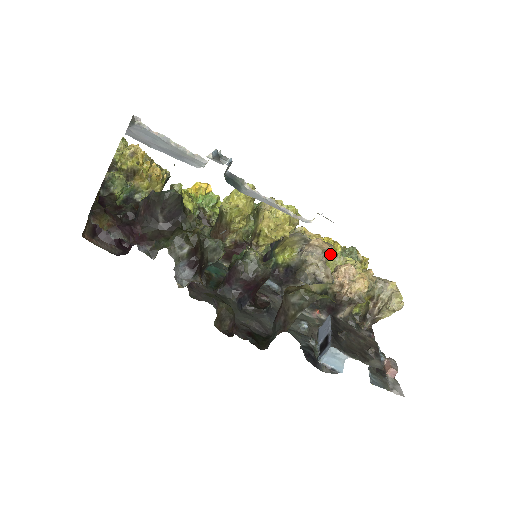
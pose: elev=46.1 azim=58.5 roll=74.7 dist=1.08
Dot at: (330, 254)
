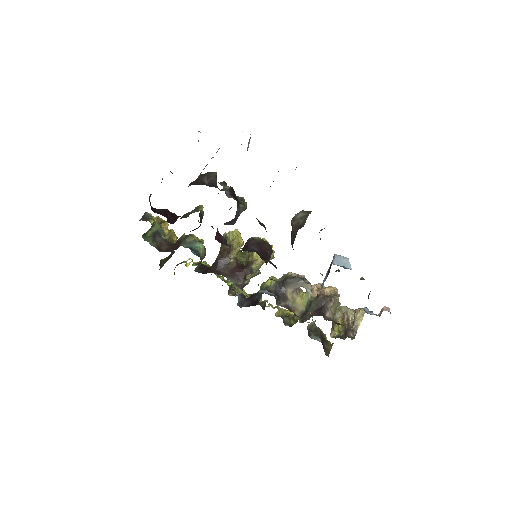
Dot at: (300, 290)
